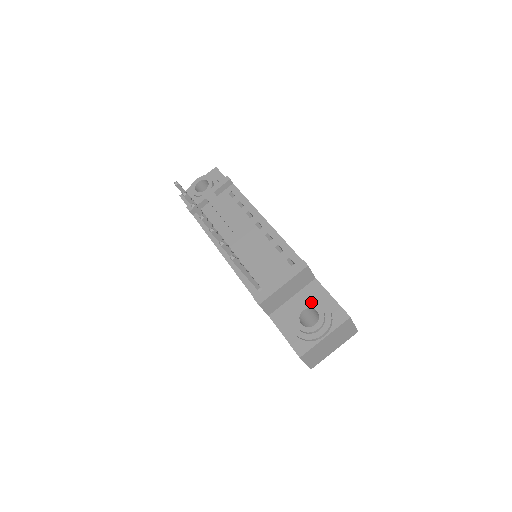
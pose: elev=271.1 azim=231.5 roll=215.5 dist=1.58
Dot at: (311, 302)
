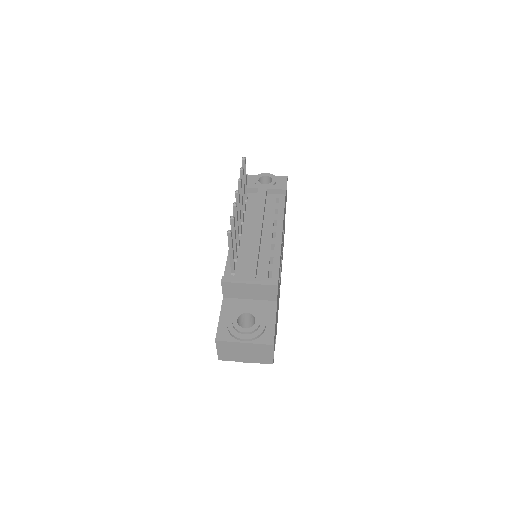
Dot at: (258, 312)
